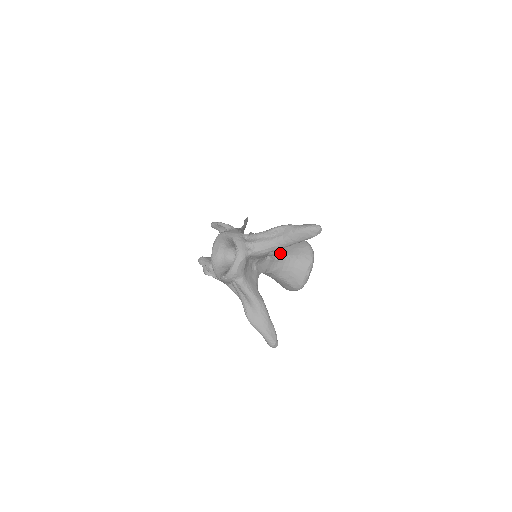
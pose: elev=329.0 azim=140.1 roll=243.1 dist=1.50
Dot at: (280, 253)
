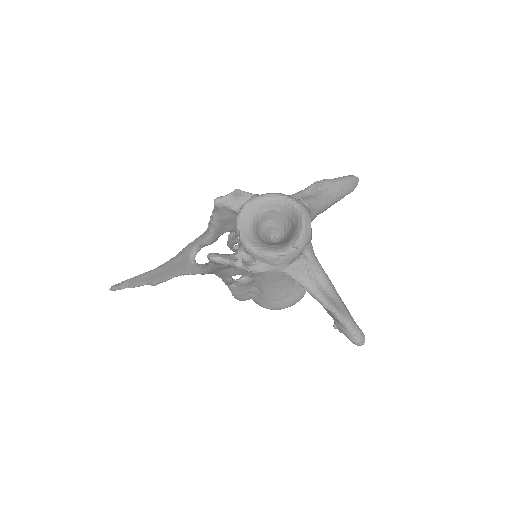
Dot at: occluded
